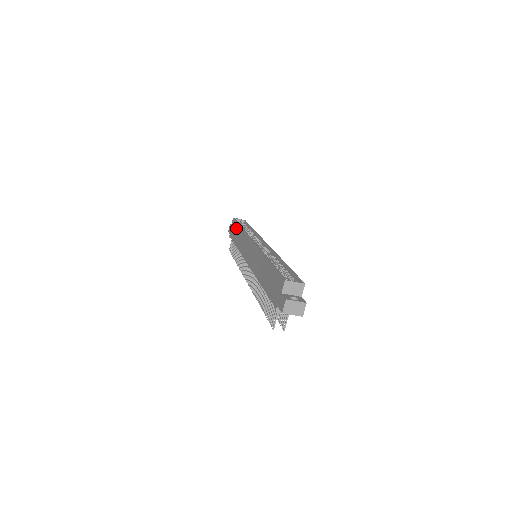
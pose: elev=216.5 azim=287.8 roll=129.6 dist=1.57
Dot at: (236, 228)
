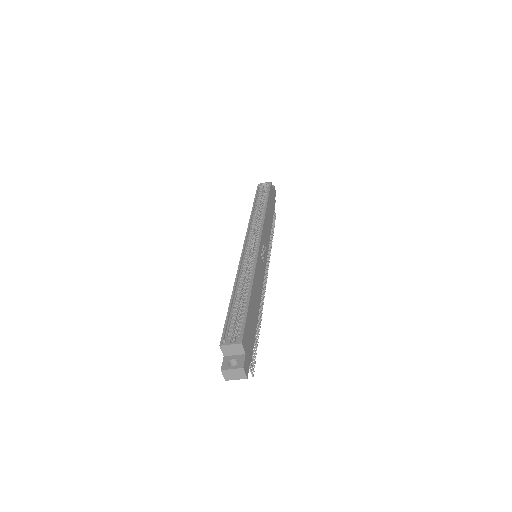
Dot at: occluded
